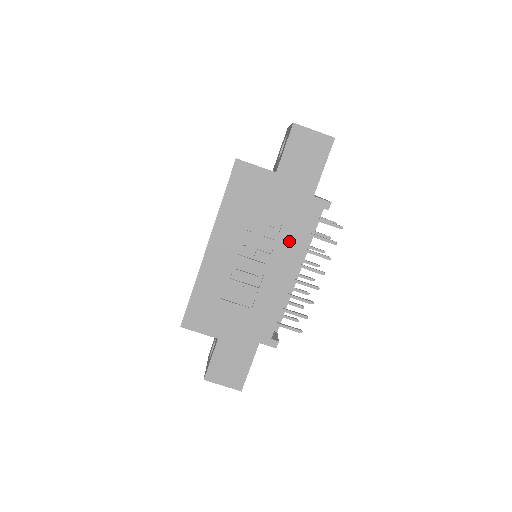
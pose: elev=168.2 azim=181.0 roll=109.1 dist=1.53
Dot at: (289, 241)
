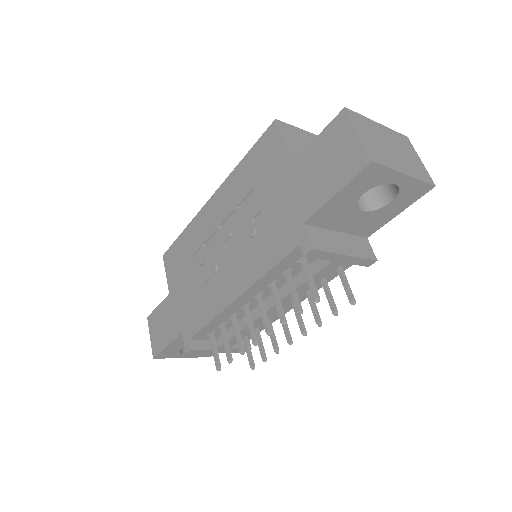
Dot at: (254, 256)
